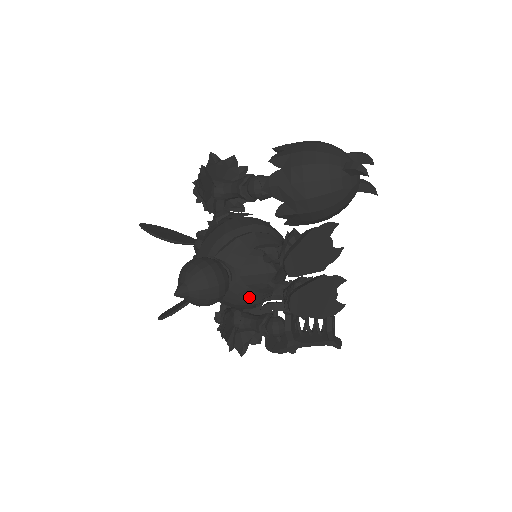
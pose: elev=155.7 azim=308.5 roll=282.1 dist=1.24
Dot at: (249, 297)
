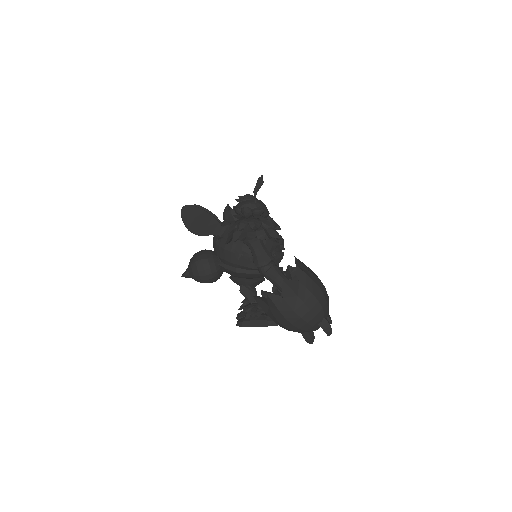
Dot at: occluded
